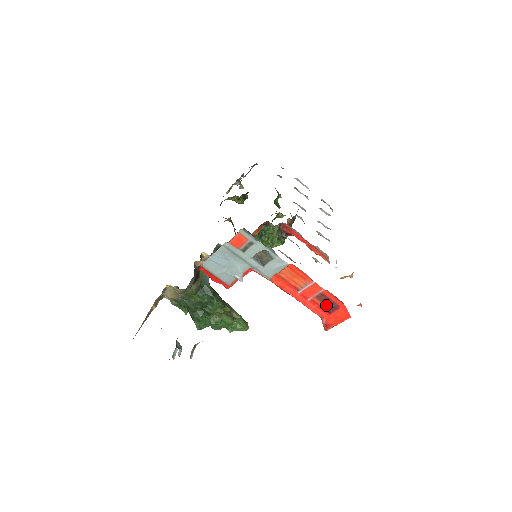
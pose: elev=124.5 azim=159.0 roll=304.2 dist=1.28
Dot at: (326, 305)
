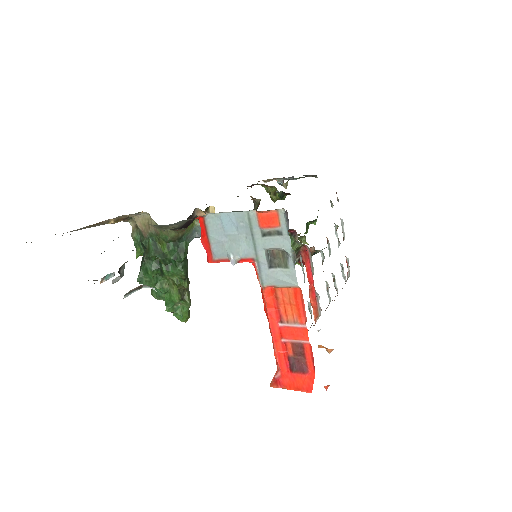
Dot at: (295, 360)
